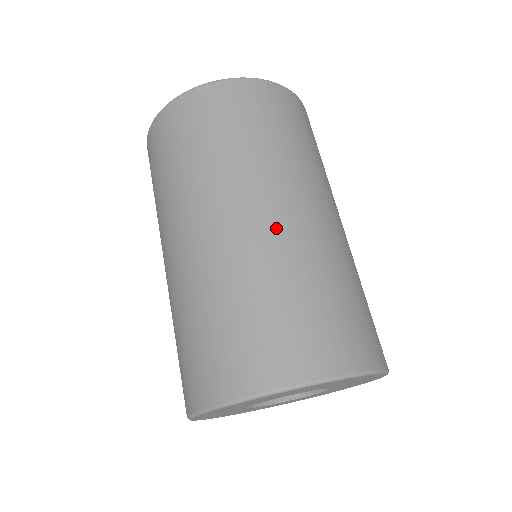
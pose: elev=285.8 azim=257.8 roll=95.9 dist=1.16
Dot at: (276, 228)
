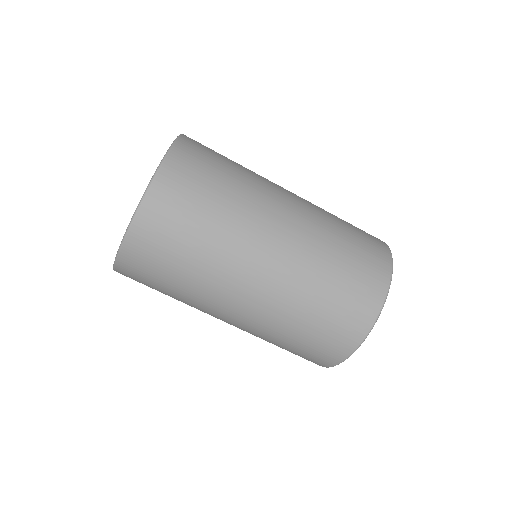
Dot at: (280, 272)
